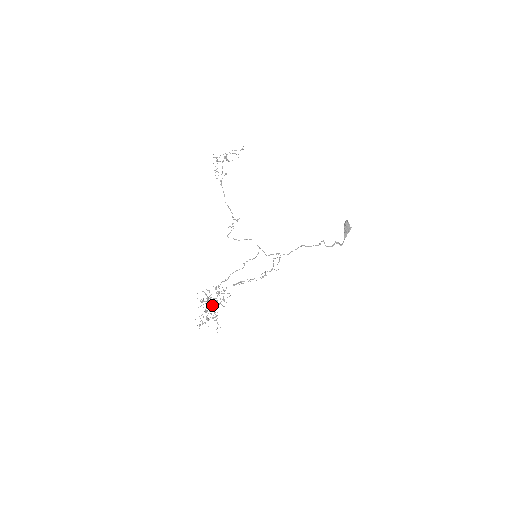
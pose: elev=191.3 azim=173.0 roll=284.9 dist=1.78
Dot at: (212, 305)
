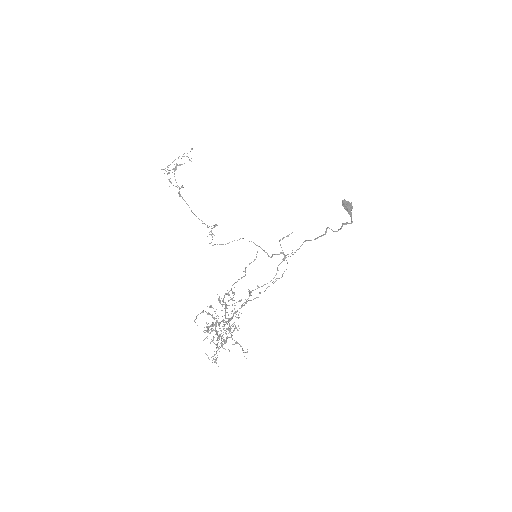
Dot at: occluded
